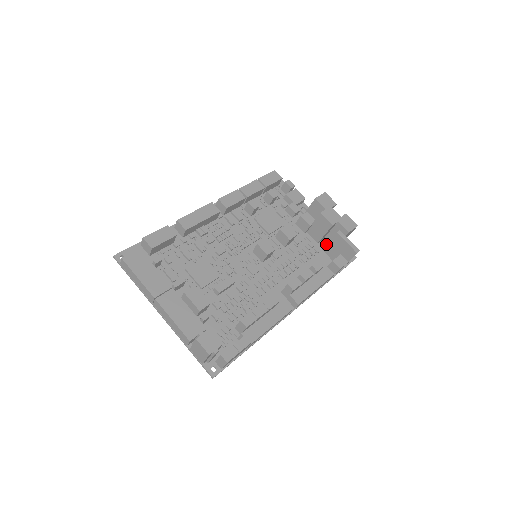
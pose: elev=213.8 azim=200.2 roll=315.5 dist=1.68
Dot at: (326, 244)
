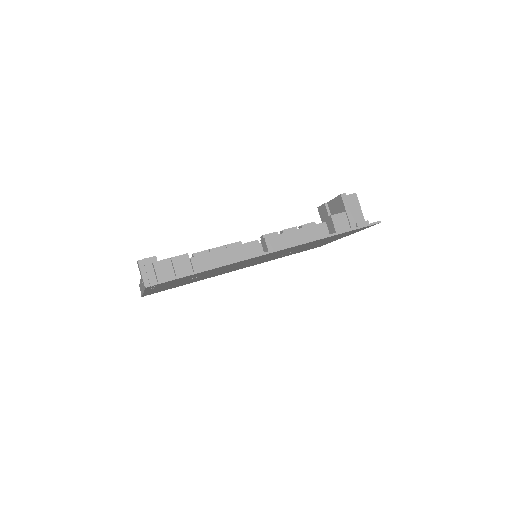
Dot at: occluded
